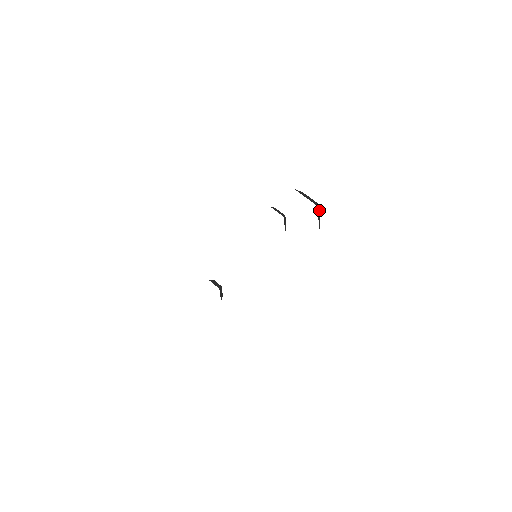
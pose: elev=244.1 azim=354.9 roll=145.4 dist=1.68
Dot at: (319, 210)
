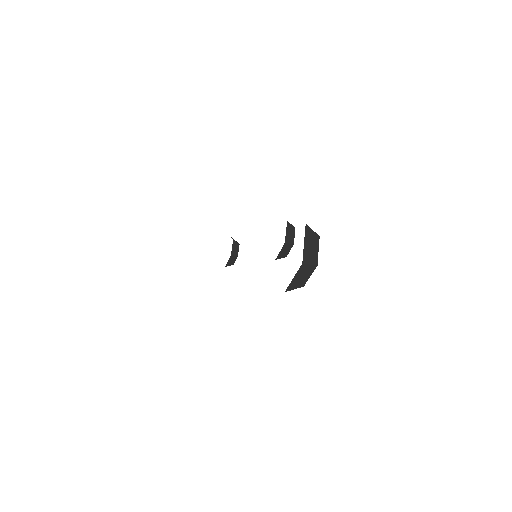
Dot at: (313, 271)
